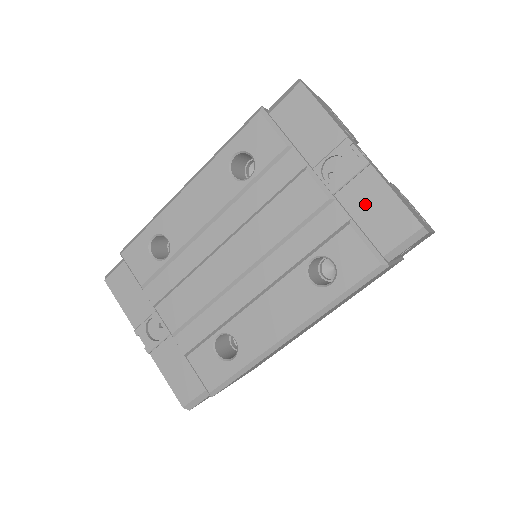
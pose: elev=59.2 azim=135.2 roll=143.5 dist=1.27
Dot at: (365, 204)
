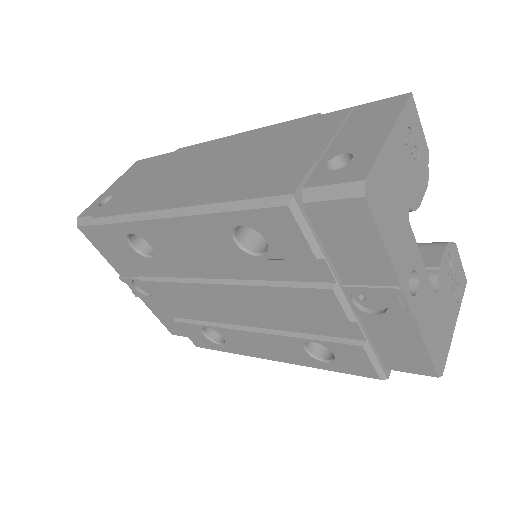
Dot at: (389, 336)
